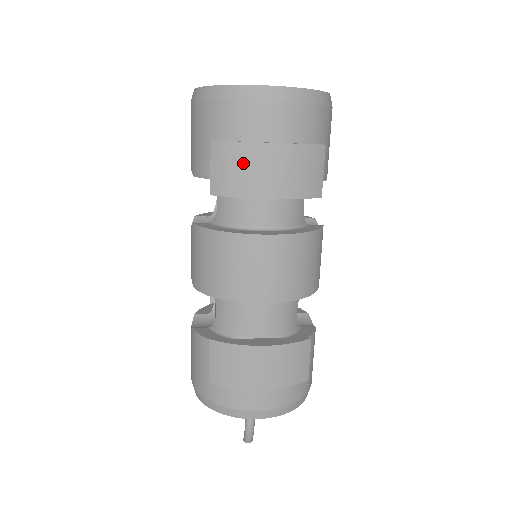
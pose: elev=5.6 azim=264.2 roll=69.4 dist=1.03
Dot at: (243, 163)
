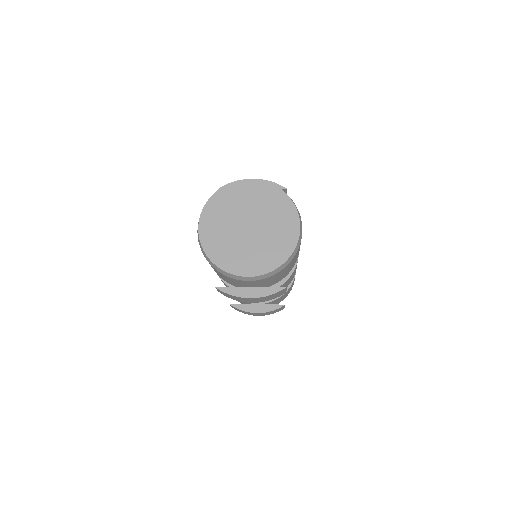
Dot at: (235, 298)
